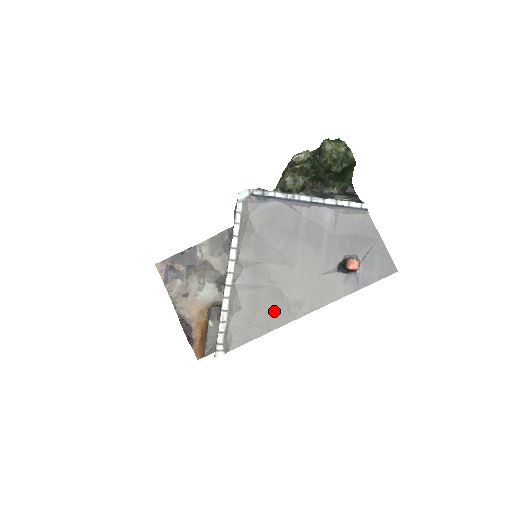
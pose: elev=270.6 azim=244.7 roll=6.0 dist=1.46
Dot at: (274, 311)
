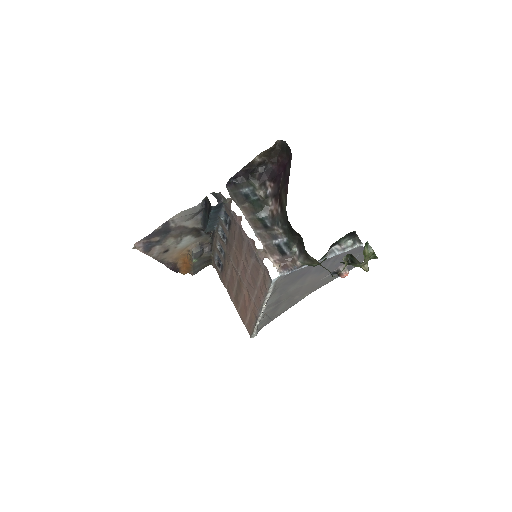
Dot at: (287, 306)
